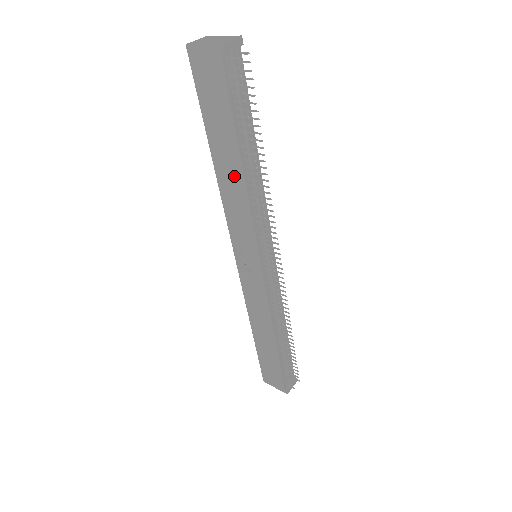
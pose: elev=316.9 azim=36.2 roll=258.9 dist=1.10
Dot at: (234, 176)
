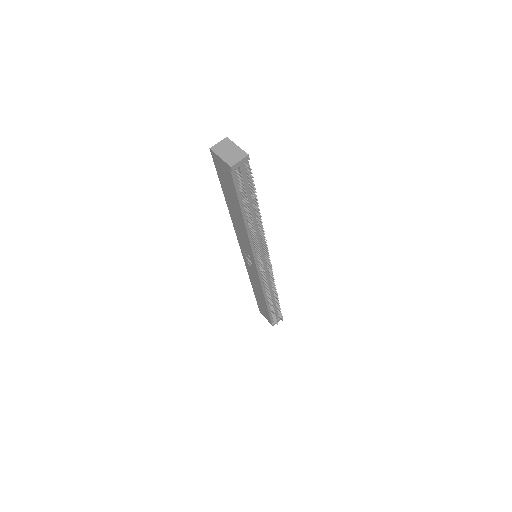
Dot at: (240, 222)
